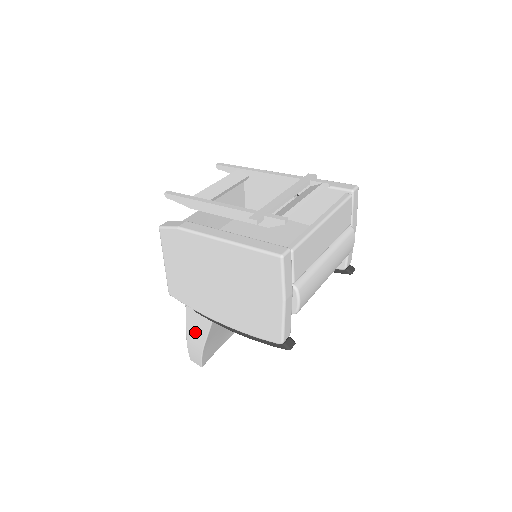
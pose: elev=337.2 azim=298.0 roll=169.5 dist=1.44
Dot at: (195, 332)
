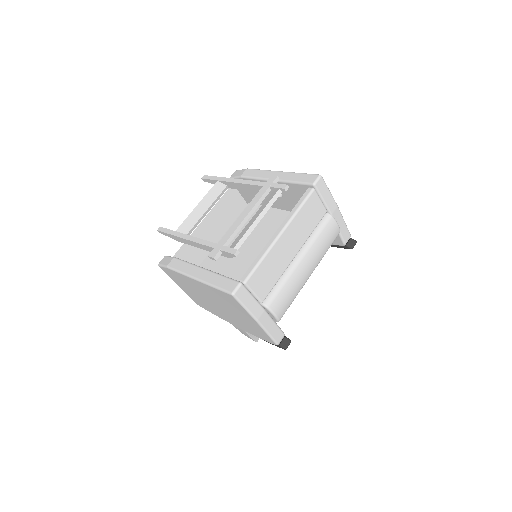
Dot at: occluded
